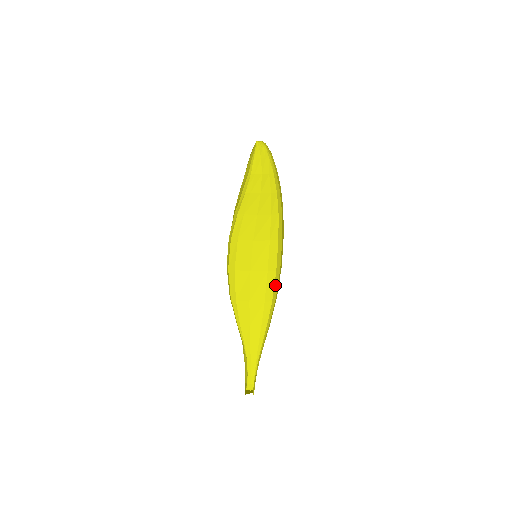
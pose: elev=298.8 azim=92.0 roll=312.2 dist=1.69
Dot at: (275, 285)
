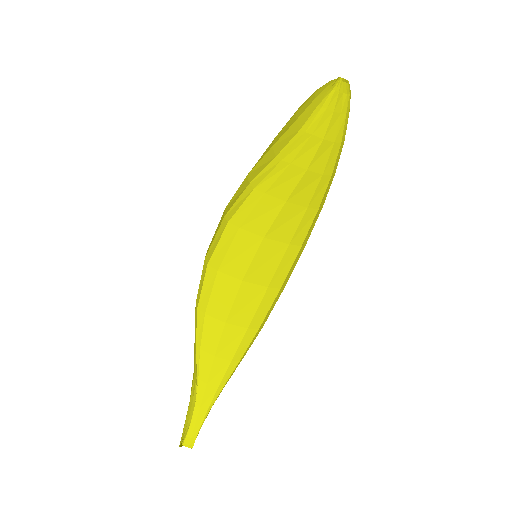
Dot at: (271, 307)
